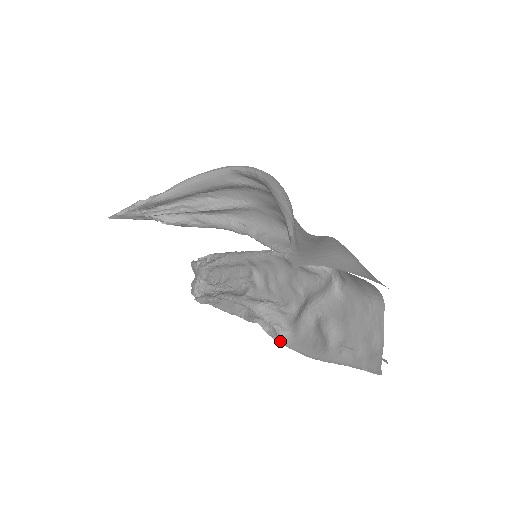
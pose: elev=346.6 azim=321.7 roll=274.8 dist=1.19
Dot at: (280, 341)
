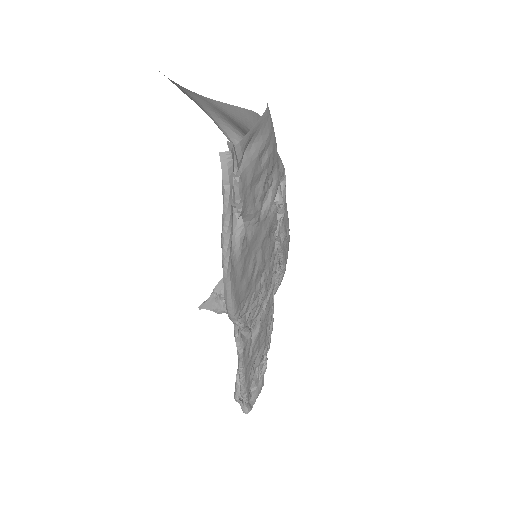
Dot at: occluded
